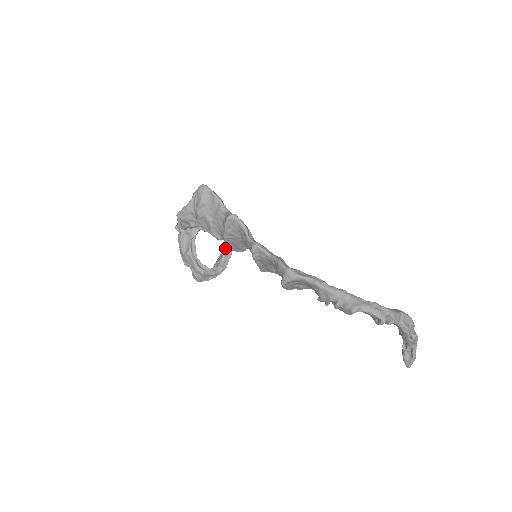
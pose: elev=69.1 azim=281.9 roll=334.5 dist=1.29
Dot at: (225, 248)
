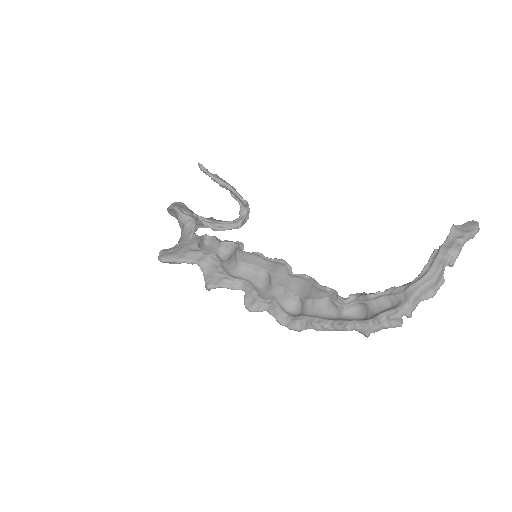
Dot at: (225, 188)
